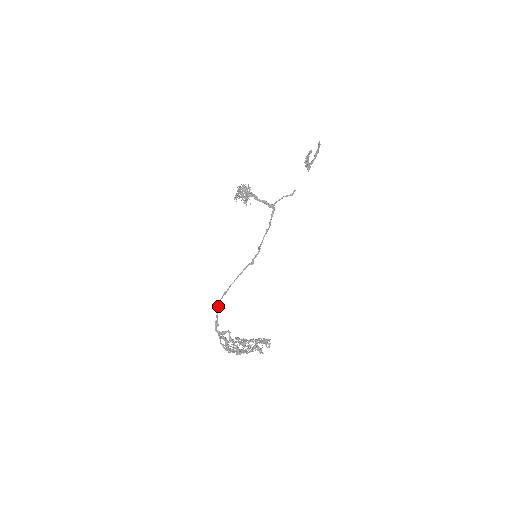
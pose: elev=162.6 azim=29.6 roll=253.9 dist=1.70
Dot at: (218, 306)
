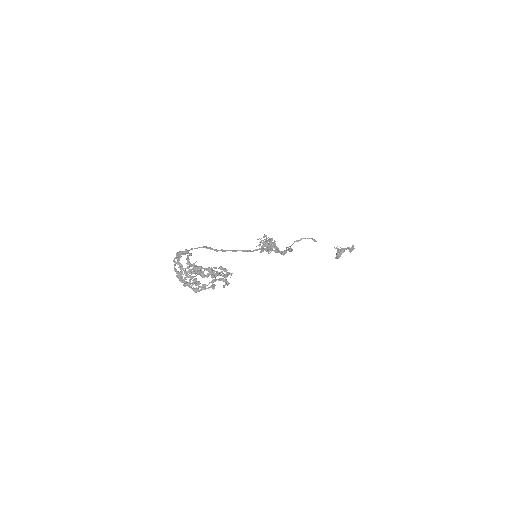
Dot at: occluded
